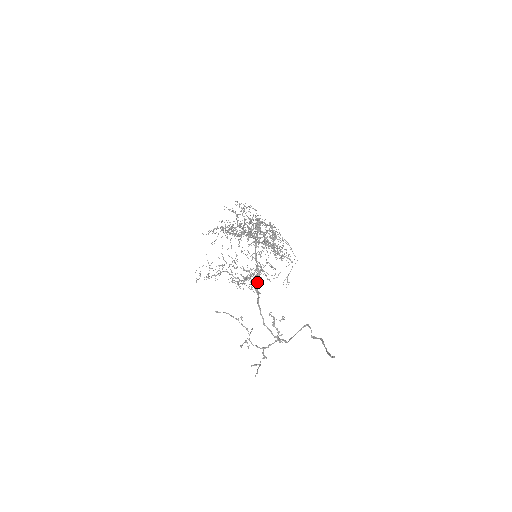
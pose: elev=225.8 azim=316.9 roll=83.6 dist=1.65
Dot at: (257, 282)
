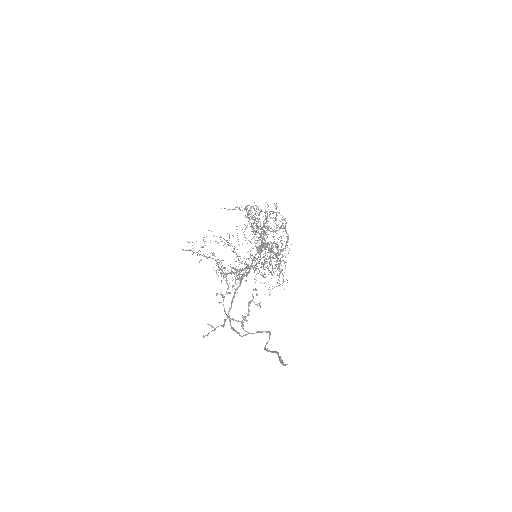
Dot at: (245, 275)
